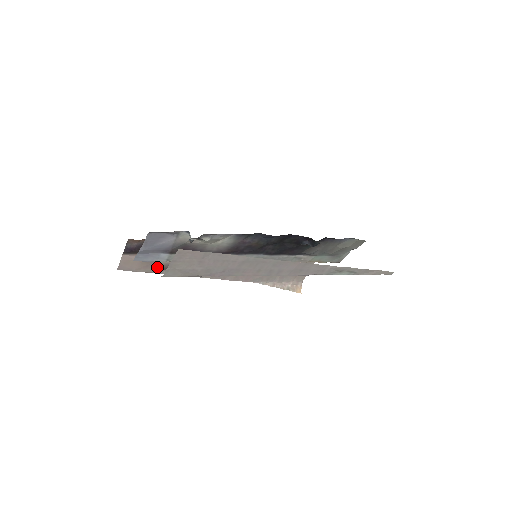
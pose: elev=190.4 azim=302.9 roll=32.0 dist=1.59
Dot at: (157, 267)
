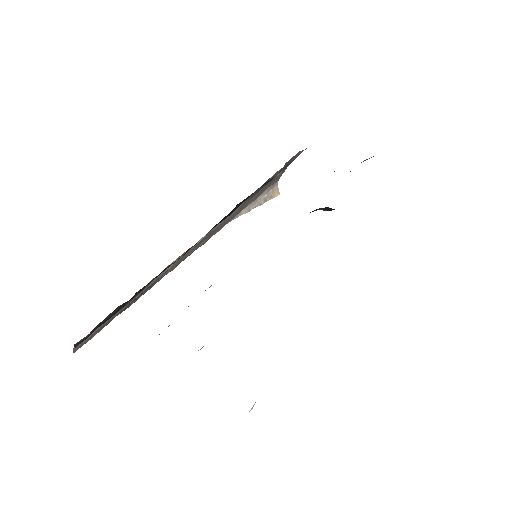
Dot at: (118, 313)
